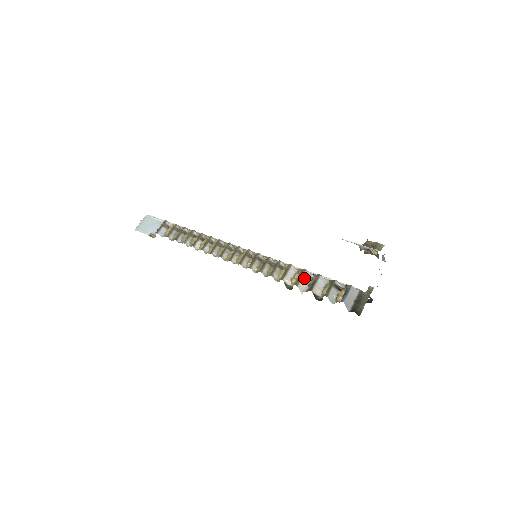
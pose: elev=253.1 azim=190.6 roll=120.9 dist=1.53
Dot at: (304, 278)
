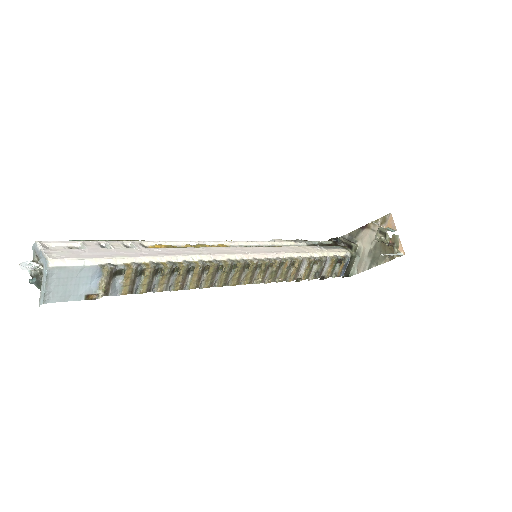
Dot at: (313, 267)
